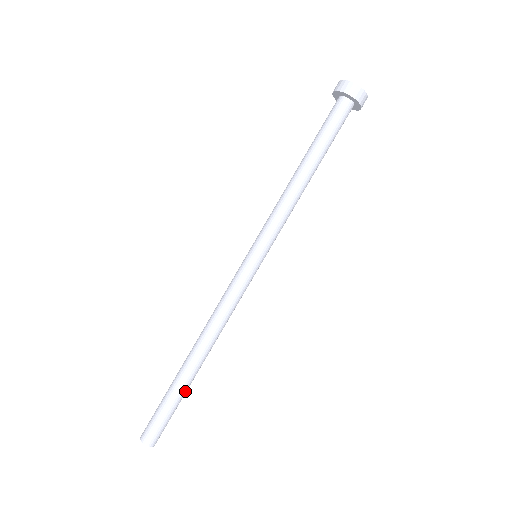
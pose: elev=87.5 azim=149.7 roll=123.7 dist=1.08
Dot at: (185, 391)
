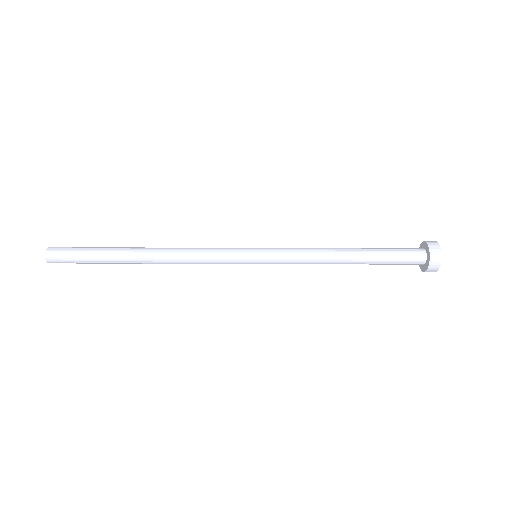
Dot at: (109, 259)
